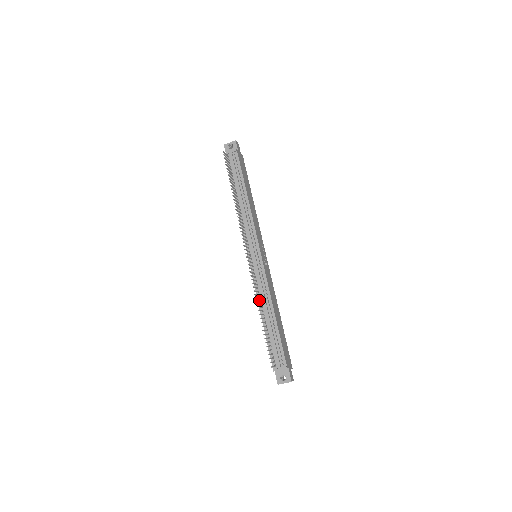
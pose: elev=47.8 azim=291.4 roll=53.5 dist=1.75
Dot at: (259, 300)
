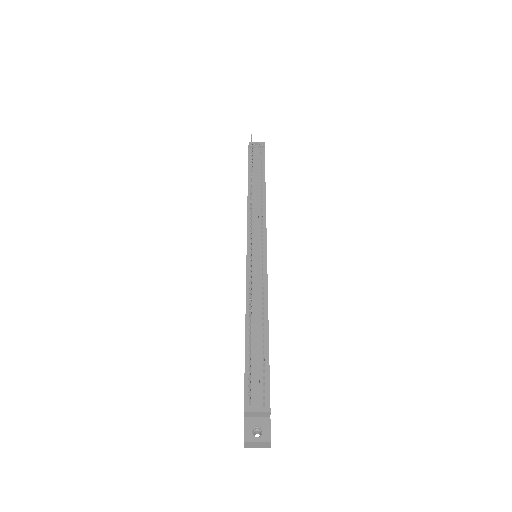
Dot at: (248, 303)
